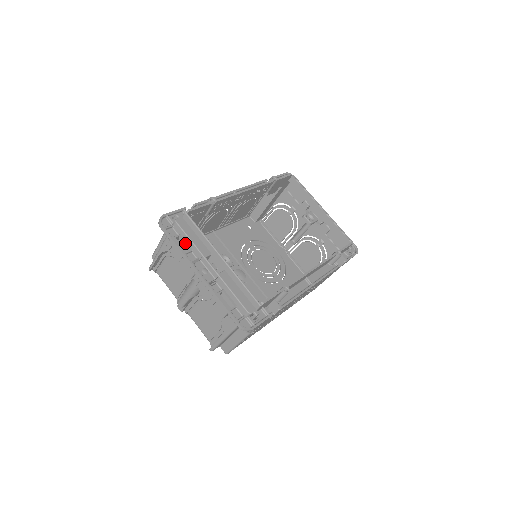
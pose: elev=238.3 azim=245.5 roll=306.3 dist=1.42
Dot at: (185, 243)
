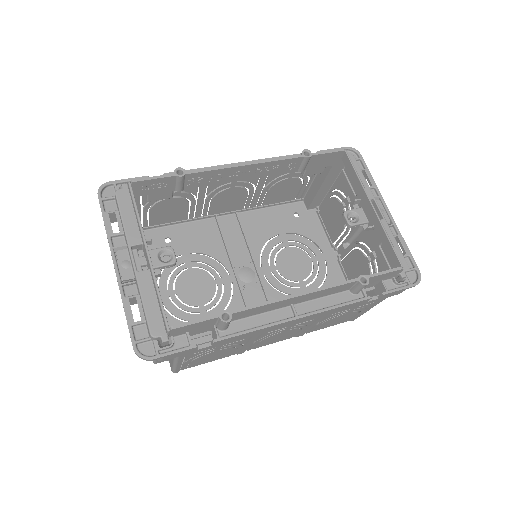
Dot at: (118, 222)
